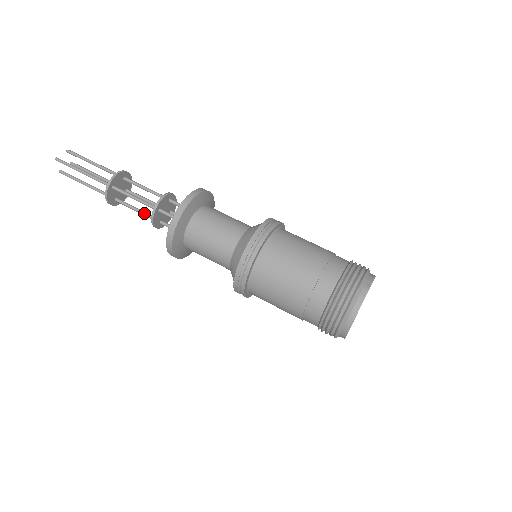
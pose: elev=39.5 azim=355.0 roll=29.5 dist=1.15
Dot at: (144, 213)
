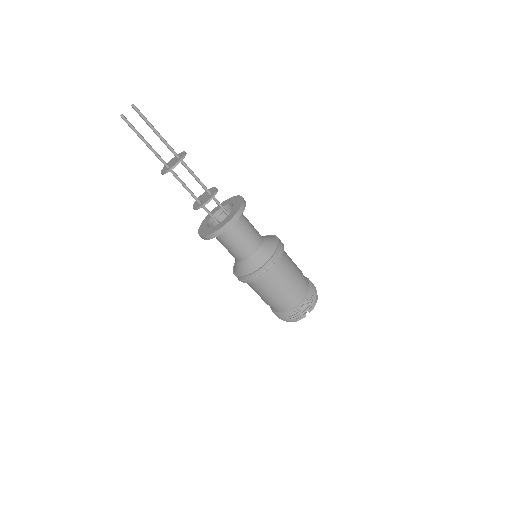
Dot at: occluded
